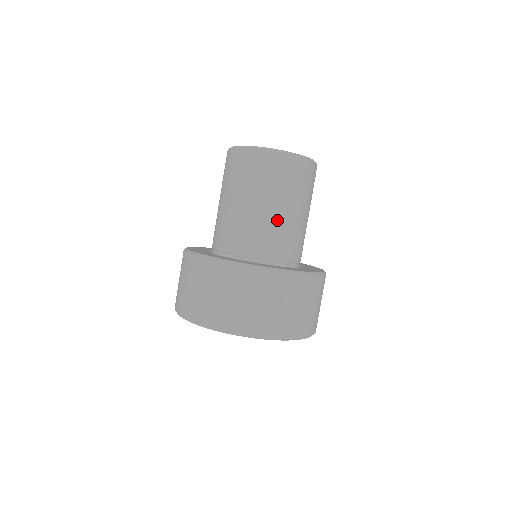
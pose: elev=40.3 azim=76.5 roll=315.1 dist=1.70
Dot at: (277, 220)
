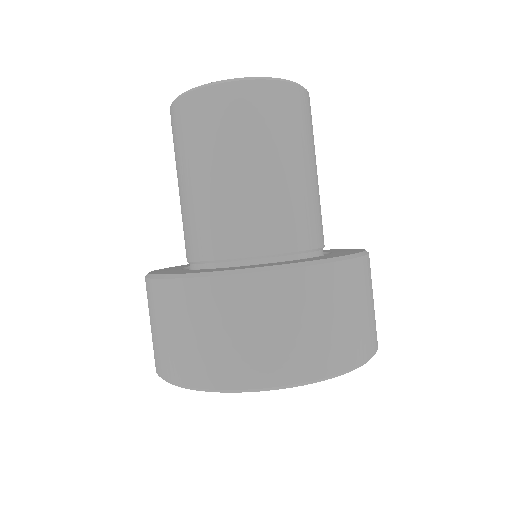
Dot at: (240, 192)
